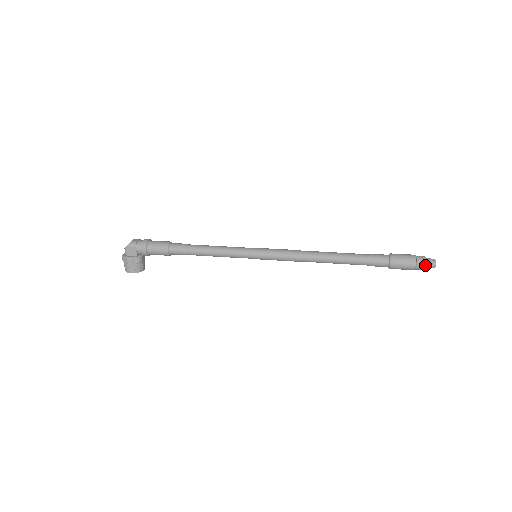
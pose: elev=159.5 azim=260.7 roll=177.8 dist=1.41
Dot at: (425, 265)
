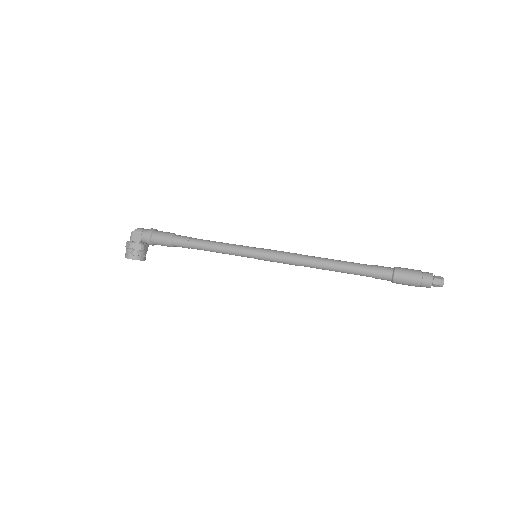
Dot at: (432, 280)
